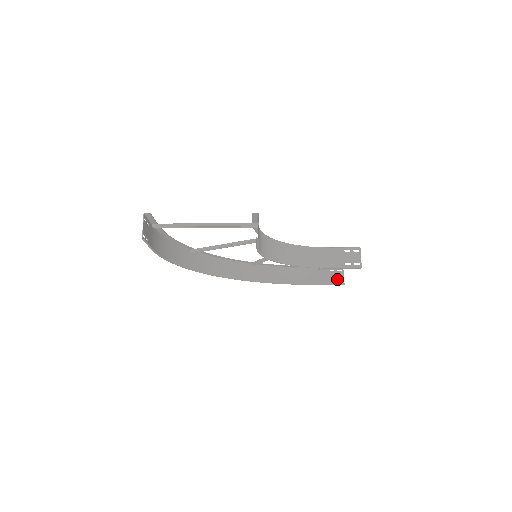
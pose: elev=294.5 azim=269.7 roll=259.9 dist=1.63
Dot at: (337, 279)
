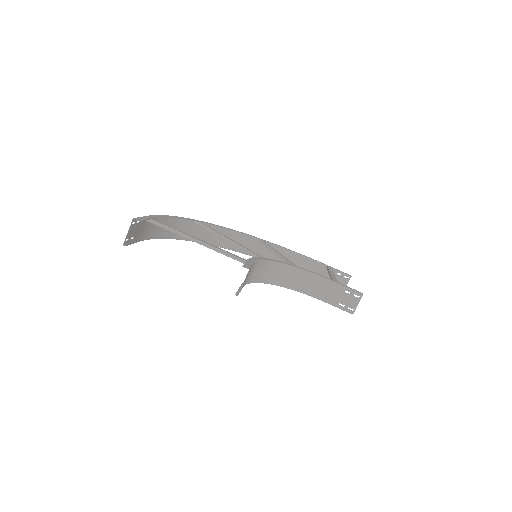
Dot at: occluded
